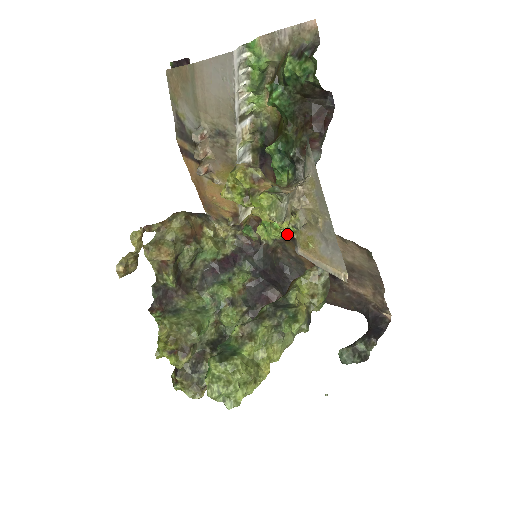
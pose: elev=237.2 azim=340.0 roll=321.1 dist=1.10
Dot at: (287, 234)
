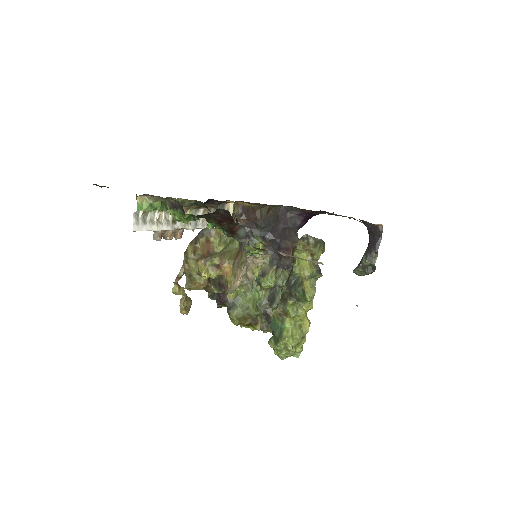
Dot at: occluded
